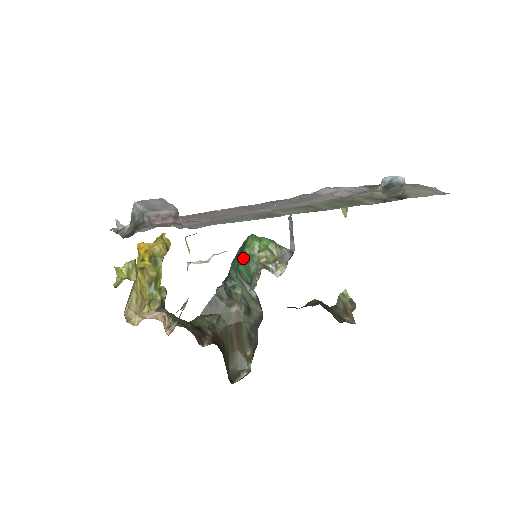
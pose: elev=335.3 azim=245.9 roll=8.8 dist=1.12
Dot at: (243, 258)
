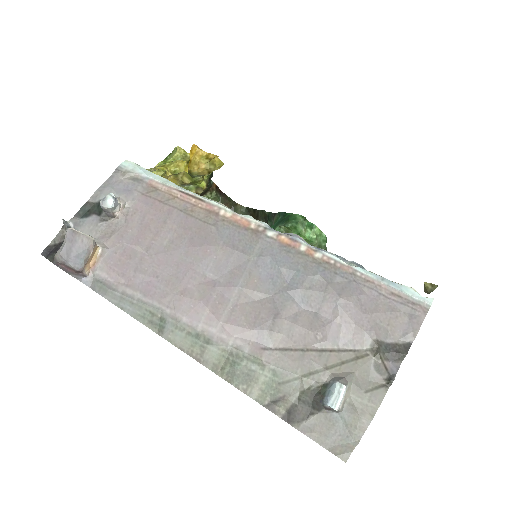
Dot at: (275, 229)
